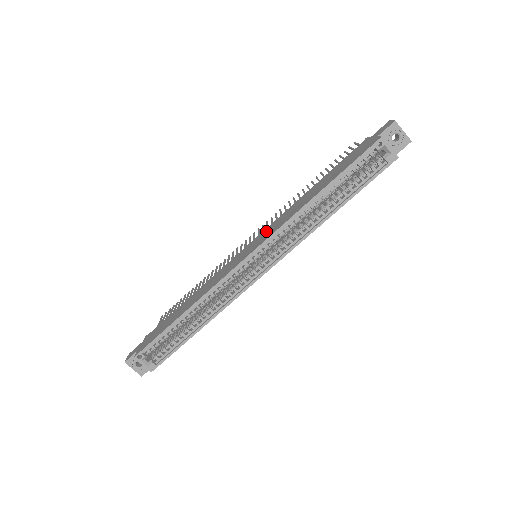
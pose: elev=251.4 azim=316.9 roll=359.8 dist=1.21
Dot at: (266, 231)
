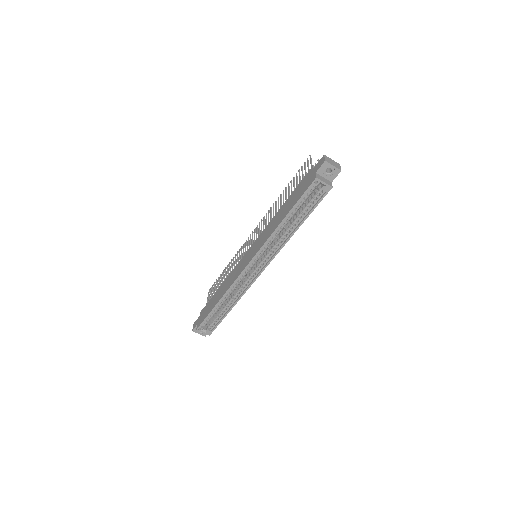
Dot at: (258, 241)
